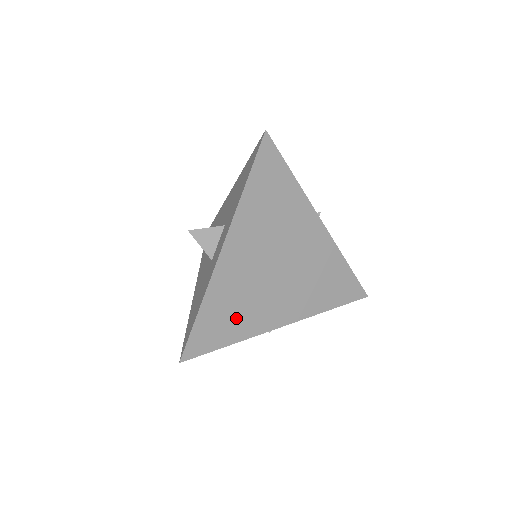
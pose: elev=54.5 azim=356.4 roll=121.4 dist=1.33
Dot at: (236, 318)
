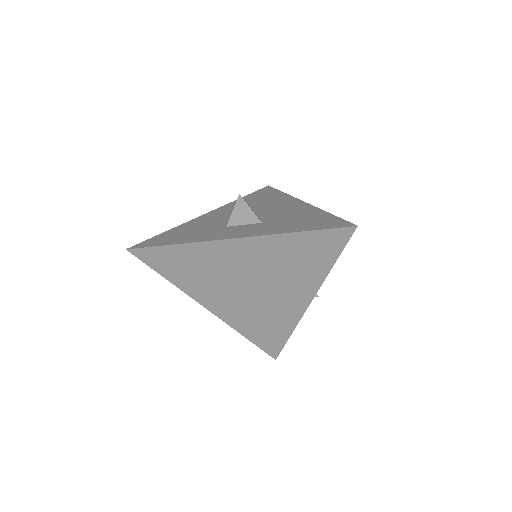
Dot at: (189, 274)
